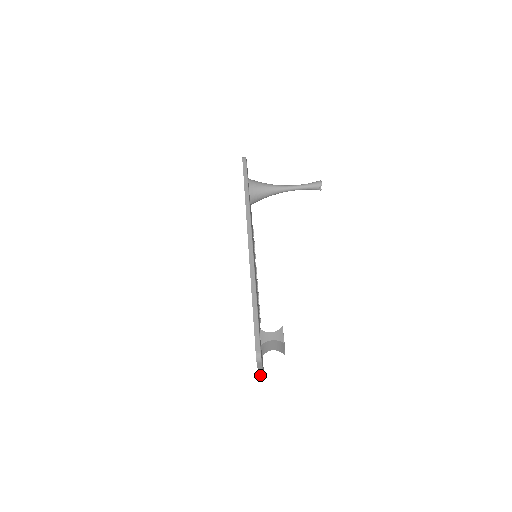
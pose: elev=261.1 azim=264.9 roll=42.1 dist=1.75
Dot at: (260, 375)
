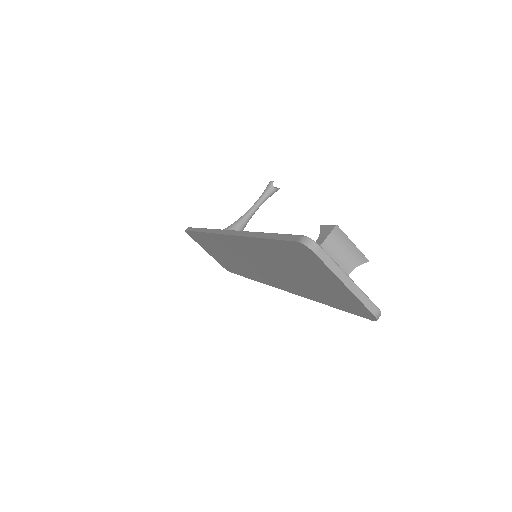
Dot at: (360, 297)
